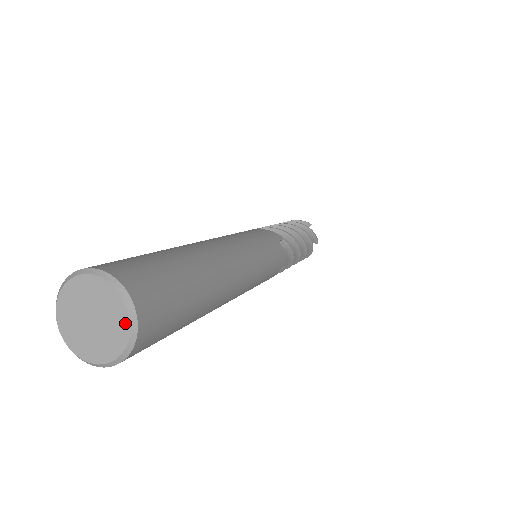
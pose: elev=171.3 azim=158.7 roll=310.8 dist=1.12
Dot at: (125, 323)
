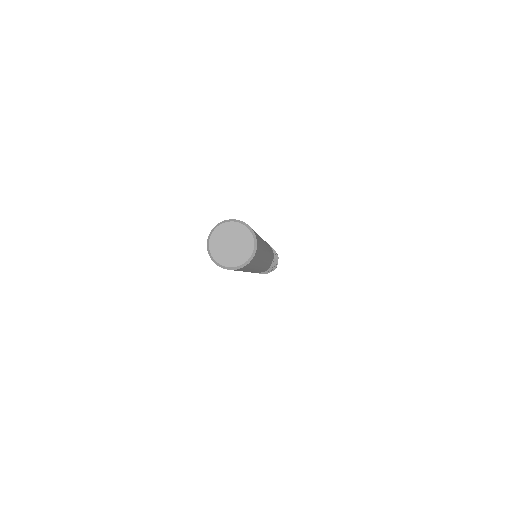
Dot at: (246, 258)
